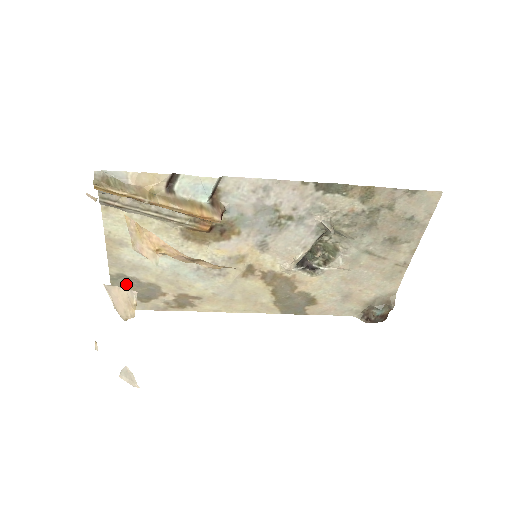
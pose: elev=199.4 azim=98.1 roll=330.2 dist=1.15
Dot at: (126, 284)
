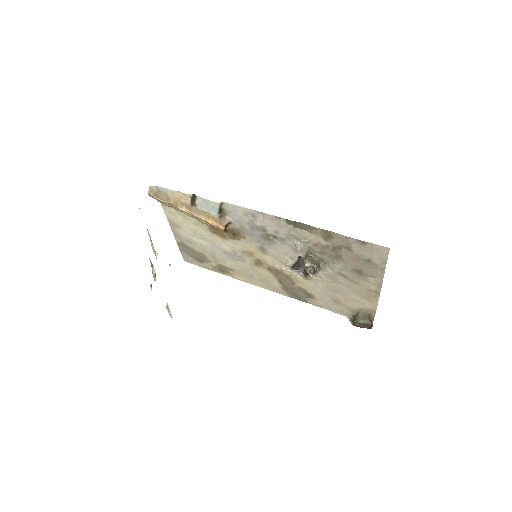
Dot at: (187, 249)
